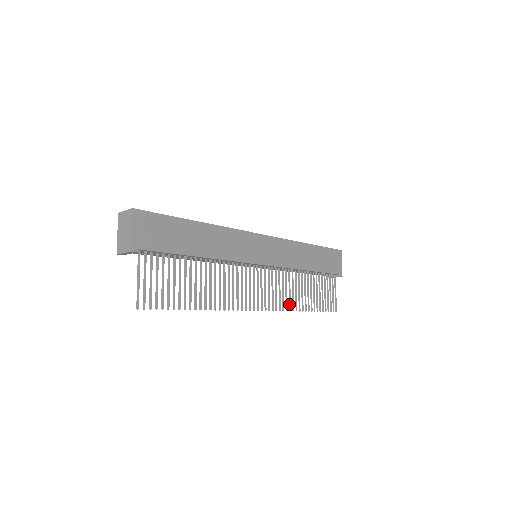
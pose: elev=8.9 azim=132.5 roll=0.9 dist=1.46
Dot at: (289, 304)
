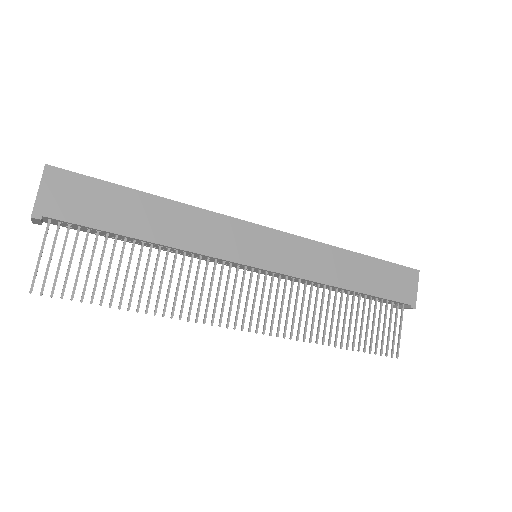
Dot at: (304, 331)
